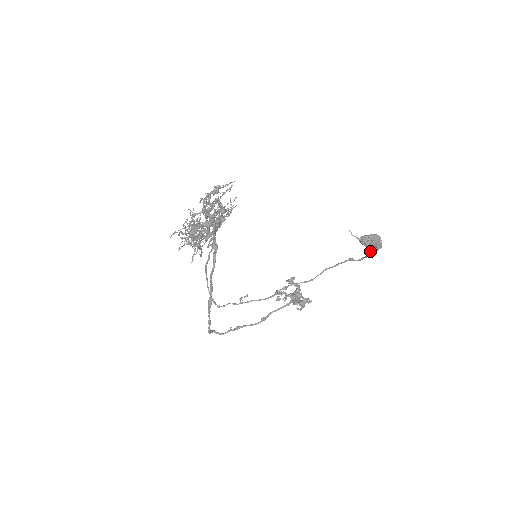
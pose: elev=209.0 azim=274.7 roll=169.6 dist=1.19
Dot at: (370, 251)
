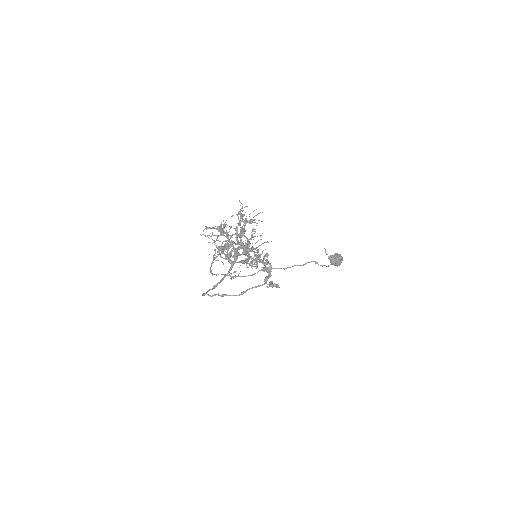
Dot at: (332, 264)
